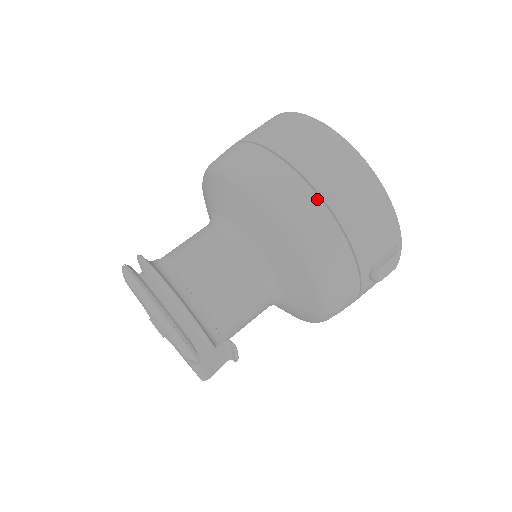
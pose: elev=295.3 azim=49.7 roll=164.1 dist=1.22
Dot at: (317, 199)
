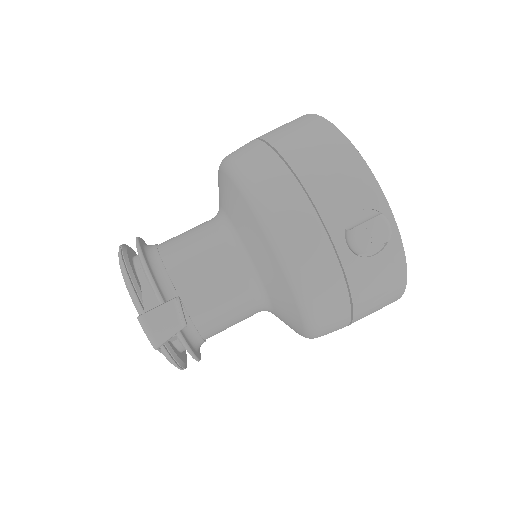
Dot at: (275, 156)
